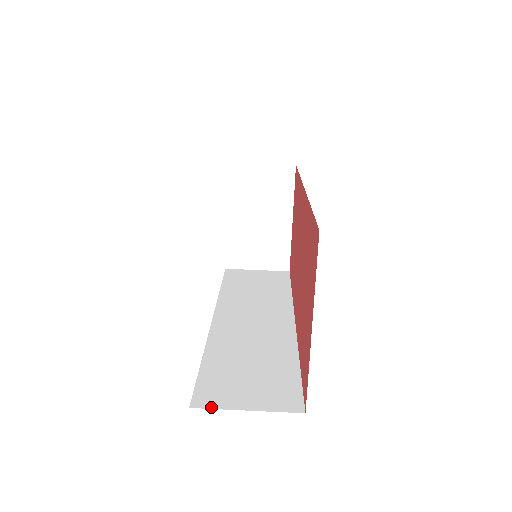
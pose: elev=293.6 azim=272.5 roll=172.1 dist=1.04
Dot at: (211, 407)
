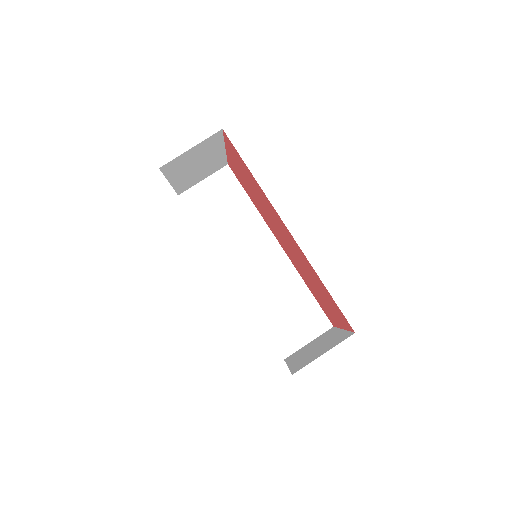
Dot at: (293, 352)
